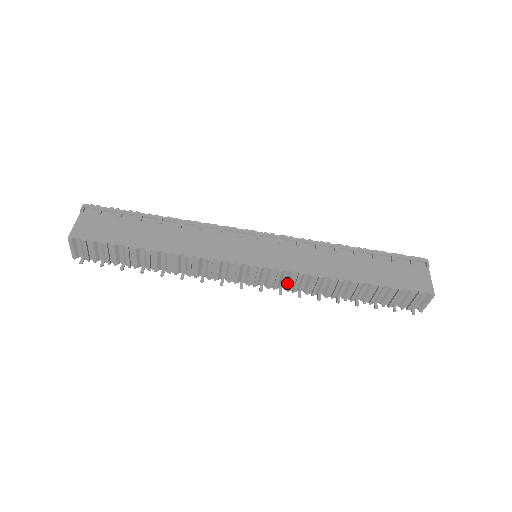
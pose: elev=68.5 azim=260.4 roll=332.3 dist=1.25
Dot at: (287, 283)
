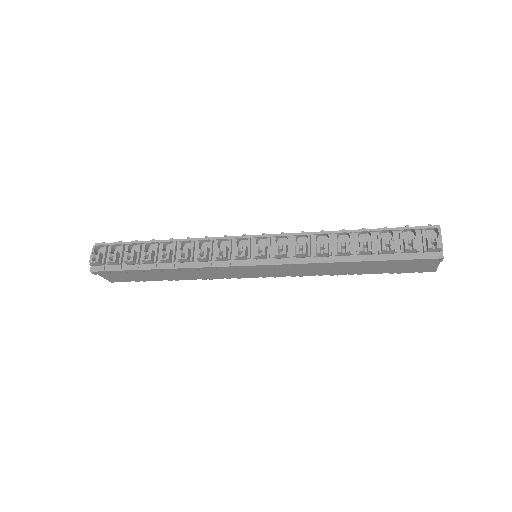
Dot at: occluded
